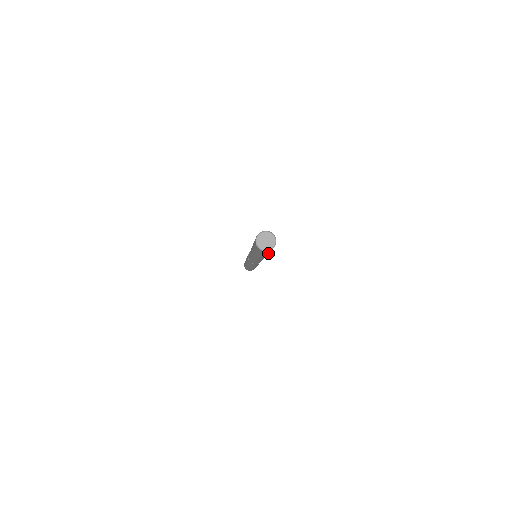
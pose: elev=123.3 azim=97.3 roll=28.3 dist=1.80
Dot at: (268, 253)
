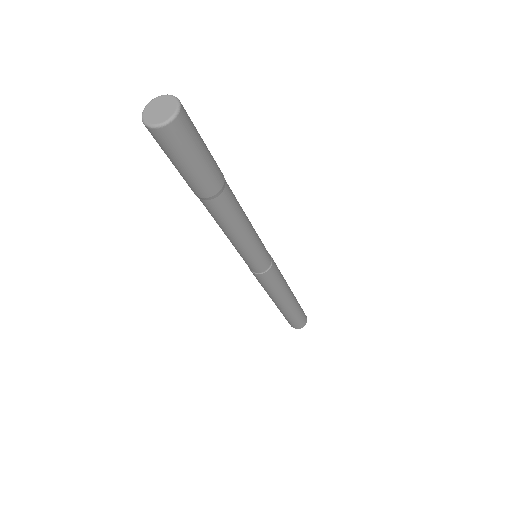
Dot at: (197, 175)
